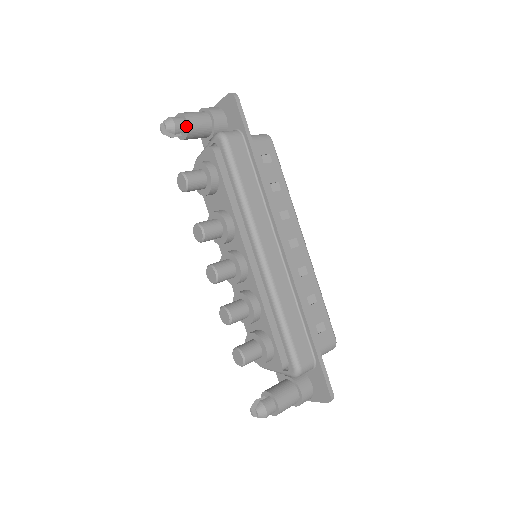
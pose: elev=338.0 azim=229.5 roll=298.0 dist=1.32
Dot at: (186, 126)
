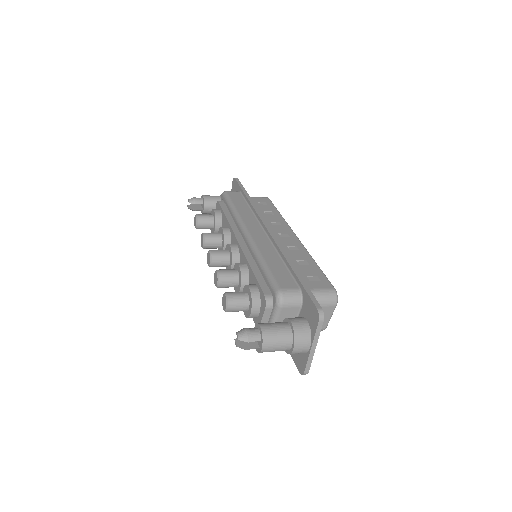
Dot at: (203, 199)
